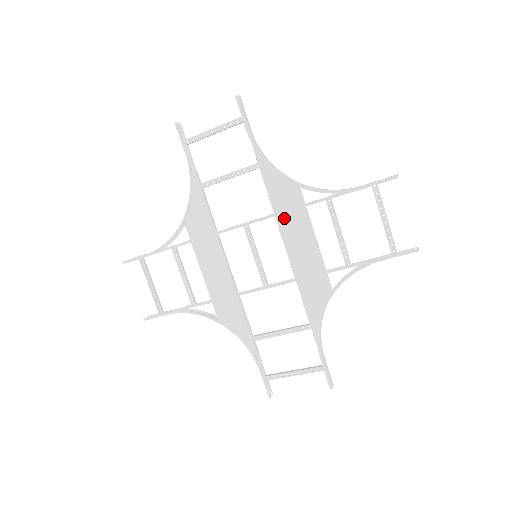
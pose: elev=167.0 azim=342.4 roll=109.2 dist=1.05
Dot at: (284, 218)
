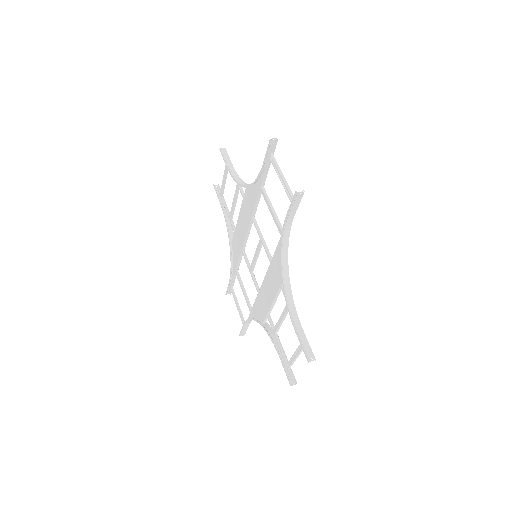
Dot at: (272, 271)
